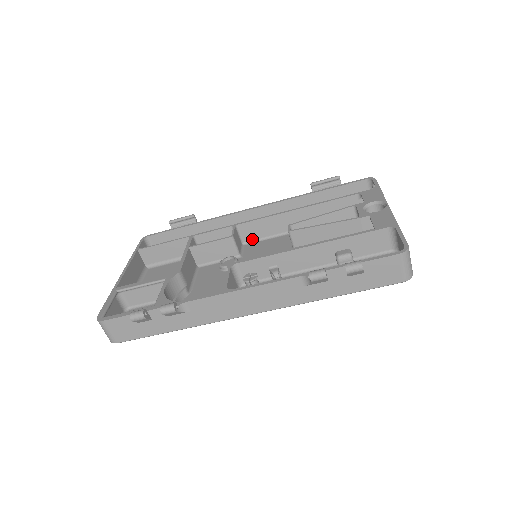
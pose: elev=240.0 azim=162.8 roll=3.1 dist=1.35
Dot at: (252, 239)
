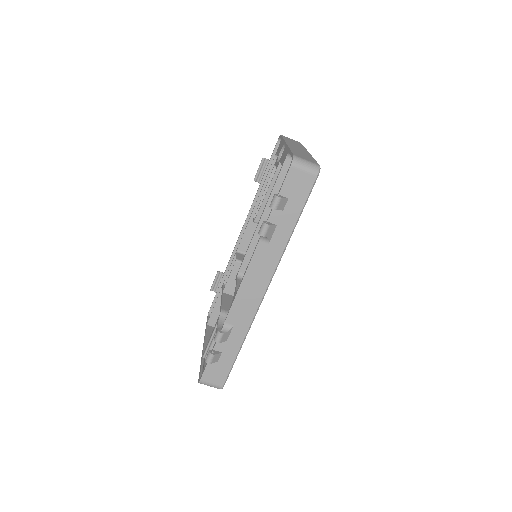
Dot at: occluded
